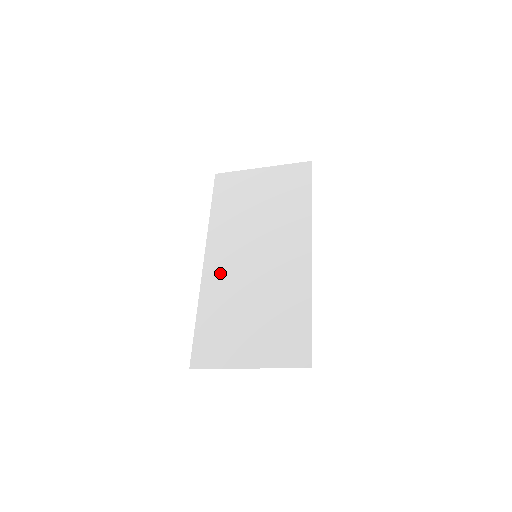
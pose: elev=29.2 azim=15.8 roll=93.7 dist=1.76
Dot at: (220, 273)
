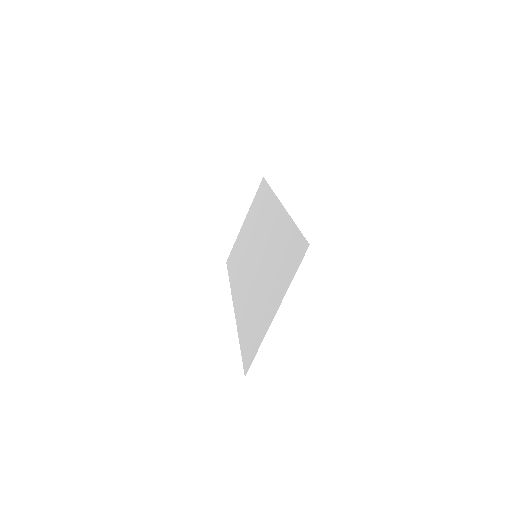
Dot at: (242, 296)
